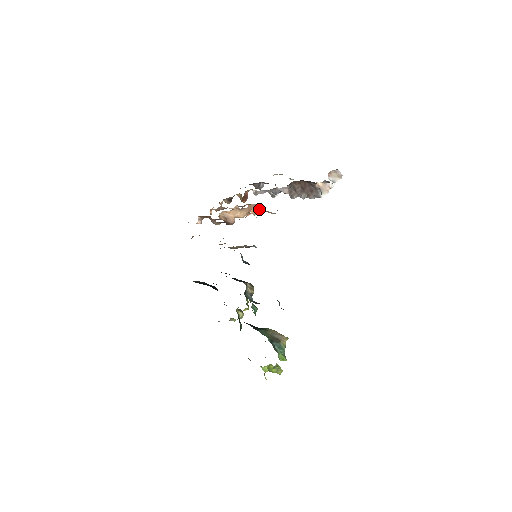
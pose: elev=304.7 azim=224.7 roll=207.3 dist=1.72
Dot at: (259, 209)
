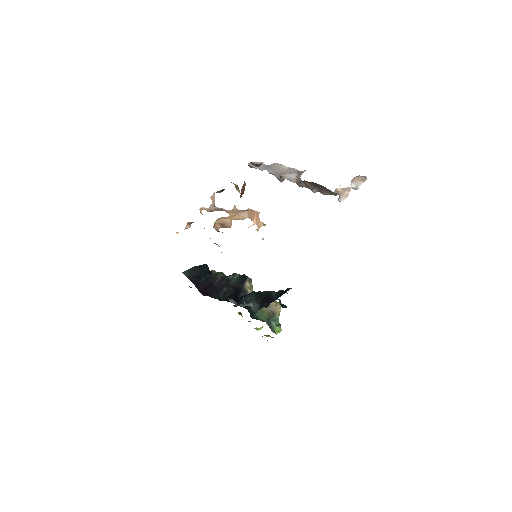
Dot at: (265, 224)
